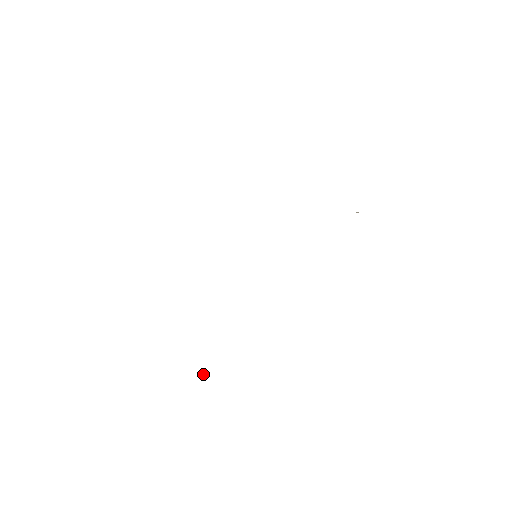
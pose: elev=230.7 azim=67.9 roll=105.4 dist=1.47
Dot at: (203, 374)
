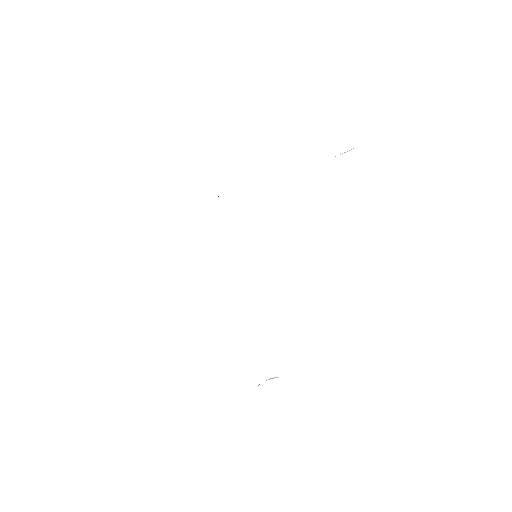
Dot at: (274, 377)
